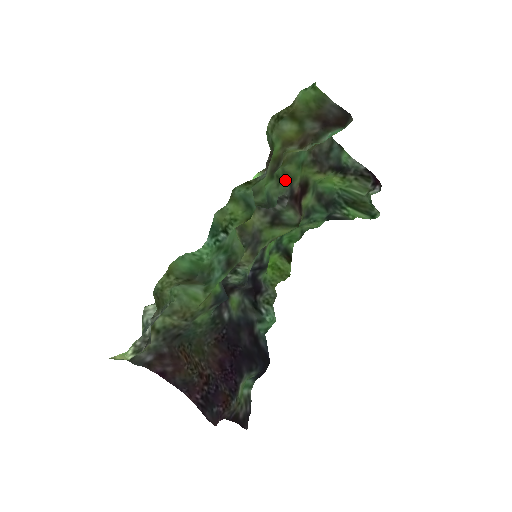
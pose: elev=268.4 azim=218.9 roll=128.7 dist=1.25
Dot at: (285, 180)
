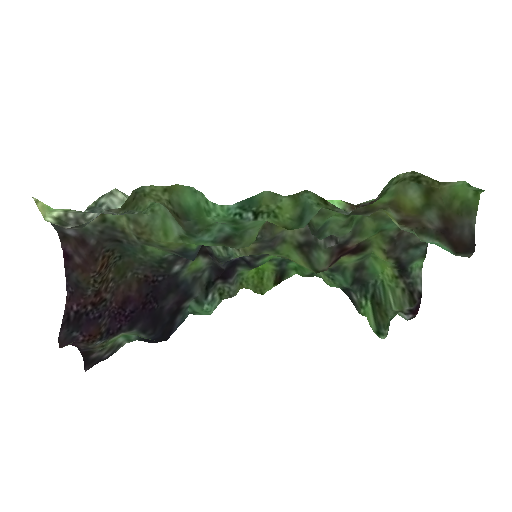
Dot at: (353, 227)
